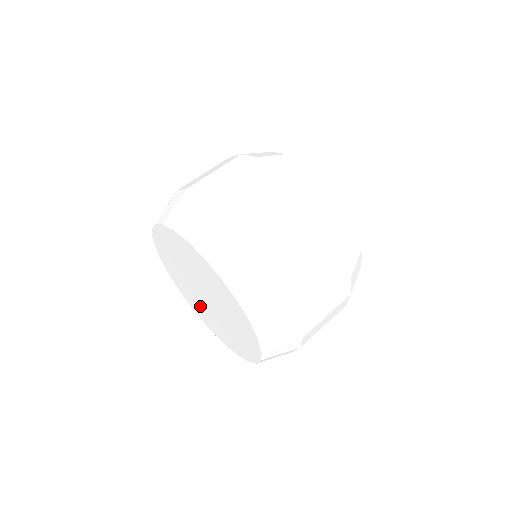
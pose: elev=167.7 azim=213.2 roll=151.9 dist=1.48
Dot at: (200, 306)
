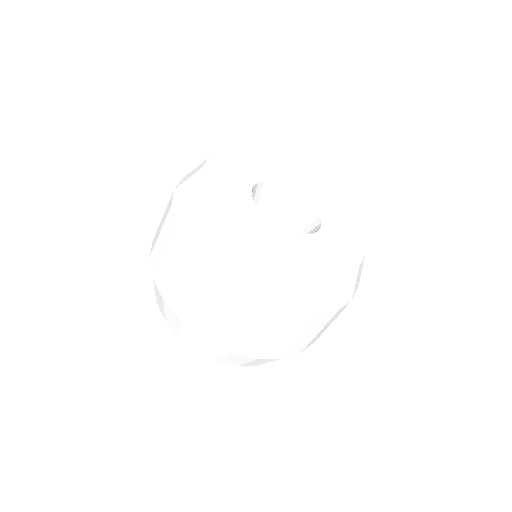
Dot at: occluded
